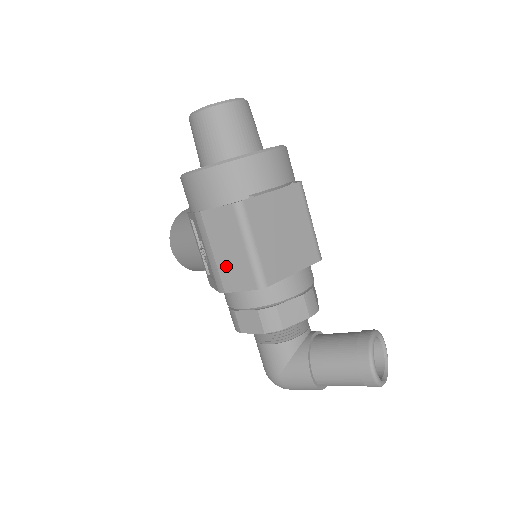
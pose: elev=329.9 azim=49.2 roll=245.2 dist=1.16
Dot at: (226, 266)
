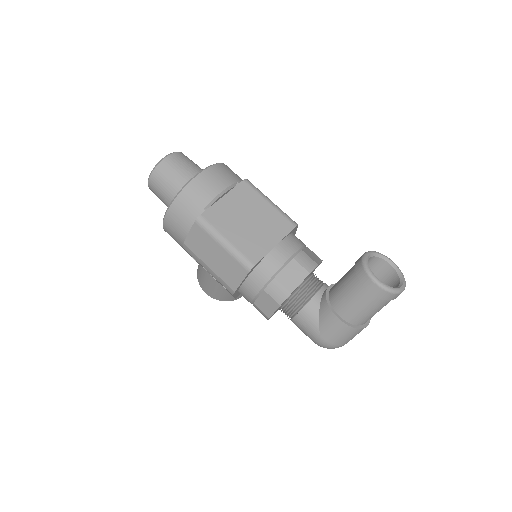
Dot at: (221, 270)
